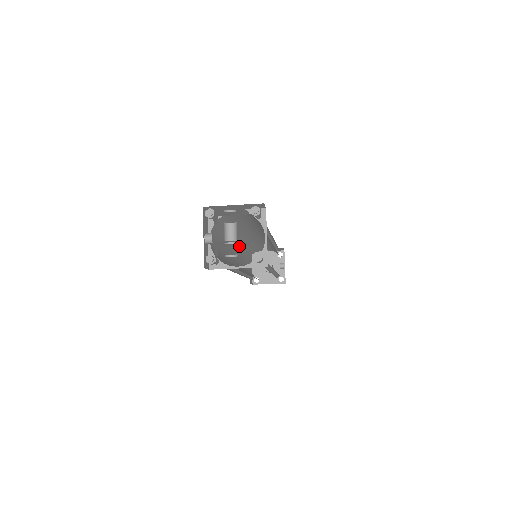
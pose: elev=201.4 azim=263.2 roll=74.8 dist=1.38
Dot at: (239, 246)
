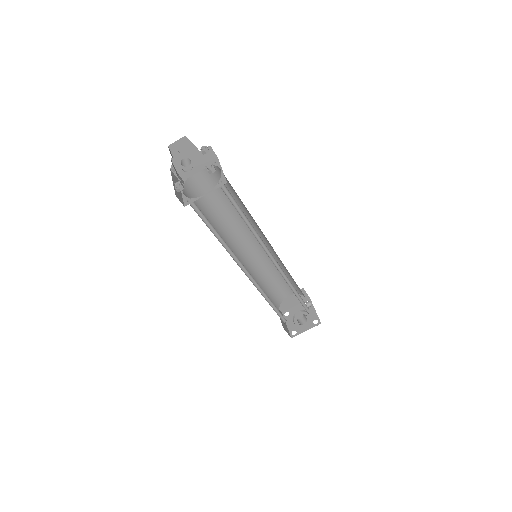
Dot at: (242, 259)
